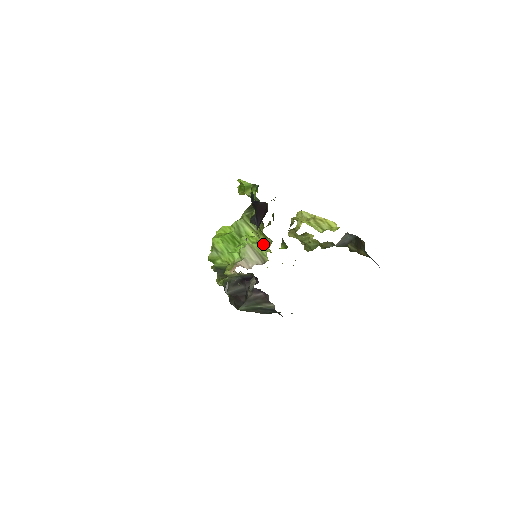
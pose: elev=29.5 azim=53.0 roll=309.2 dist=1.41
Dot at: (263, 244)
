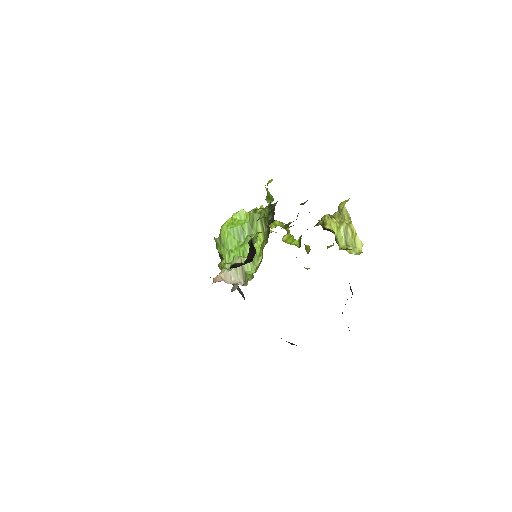
Dot at: (258, 259)
